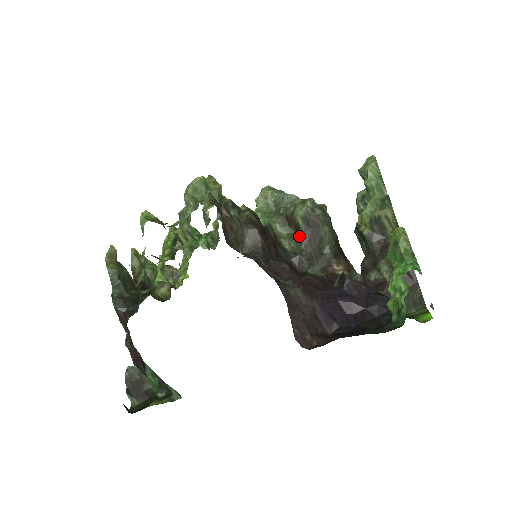
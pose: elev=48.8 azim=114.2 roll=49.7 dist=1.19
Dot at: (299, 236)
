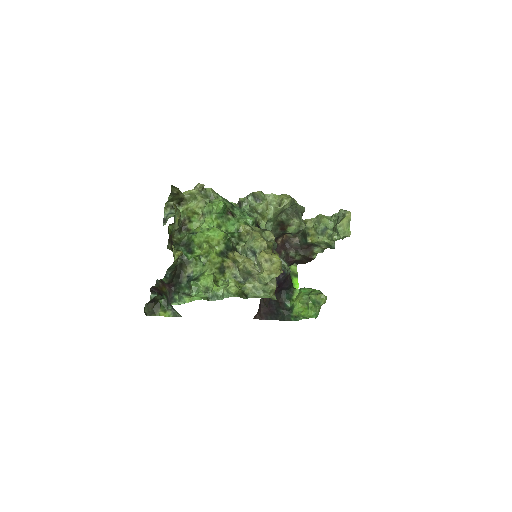
Dot at: (280, 233)
